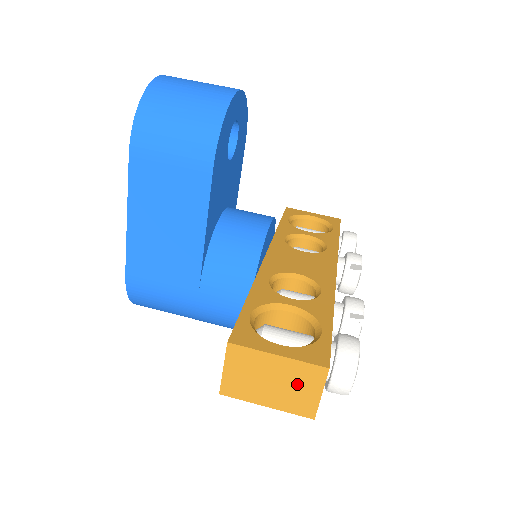
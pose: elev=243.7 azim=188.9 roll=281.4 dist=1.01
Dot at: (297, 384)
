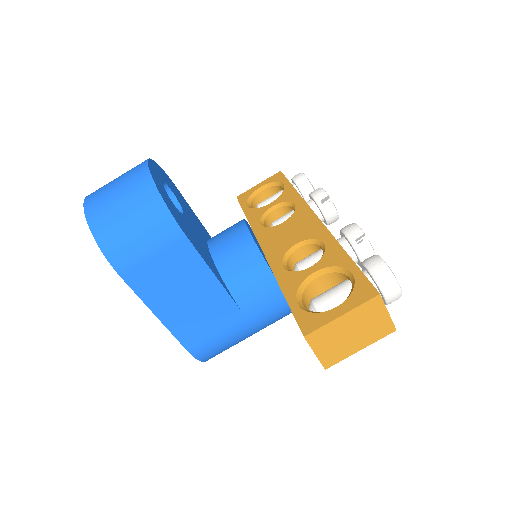
Dot at: (368, 321)
